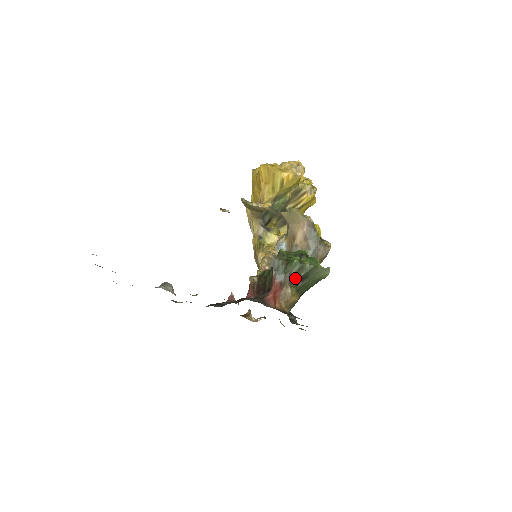
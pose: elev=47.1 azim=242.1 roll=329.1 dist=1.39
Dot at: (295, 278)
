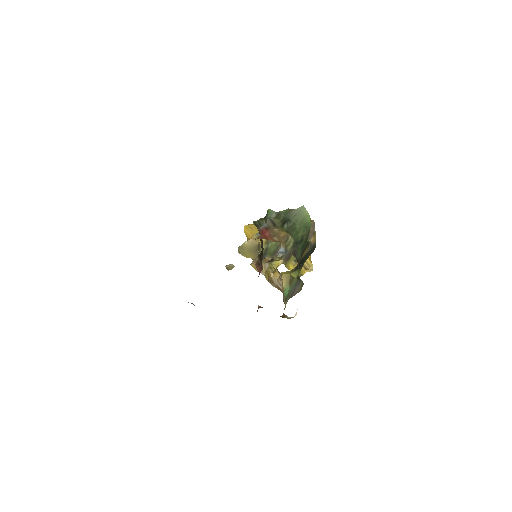
Dot at: (276, 221)
